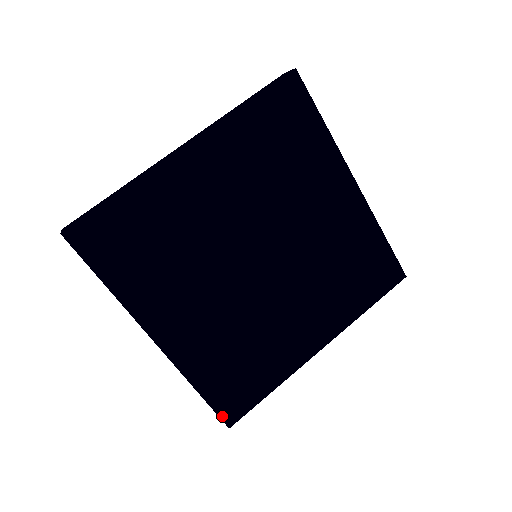
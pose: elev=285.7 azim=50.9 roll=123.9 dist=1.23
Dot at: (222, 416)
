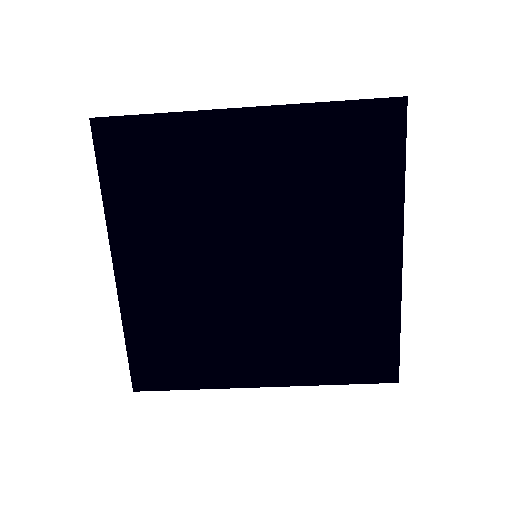
Dot at: (380, 381)
